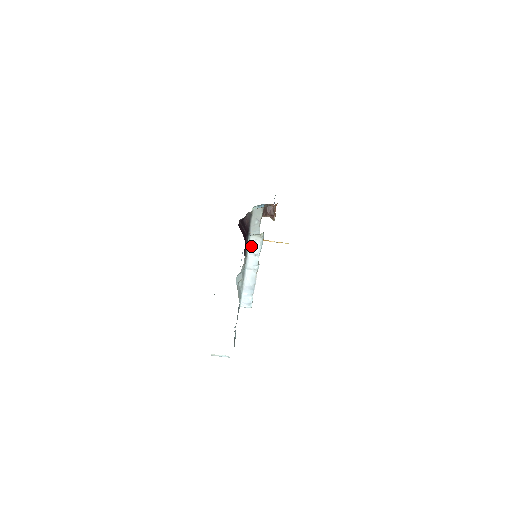
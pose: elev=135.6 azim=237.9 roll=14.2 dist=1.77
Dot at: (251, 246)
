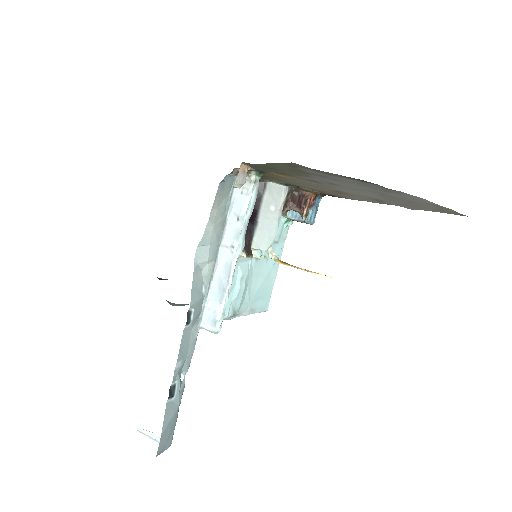
Dot at: (234, 200)
